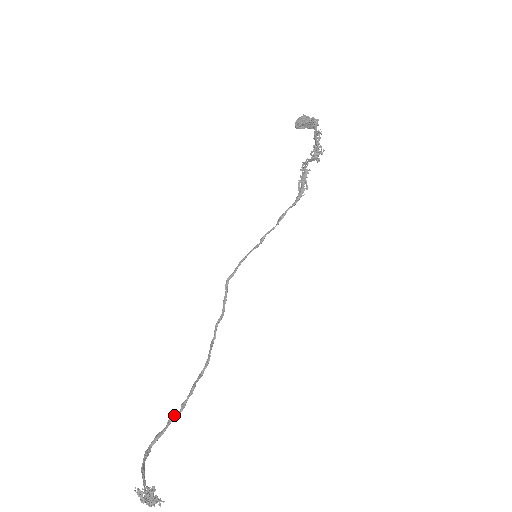
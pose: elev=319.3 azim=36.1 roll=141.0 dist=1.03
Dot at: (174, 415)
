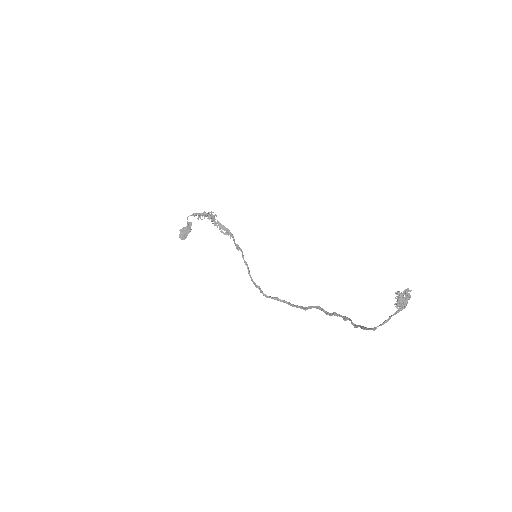
Dot at: (351, 322)
